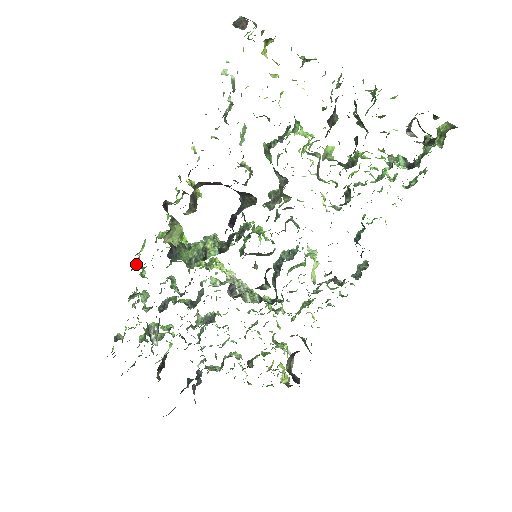
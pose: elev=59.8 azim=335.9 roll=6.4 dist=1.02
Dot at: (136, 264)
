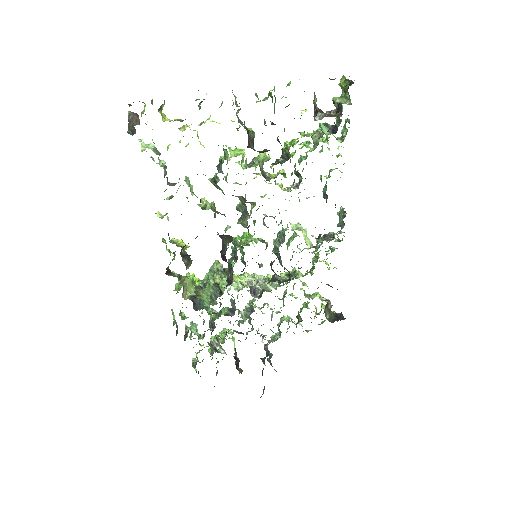
Dot at: (176, 325)
